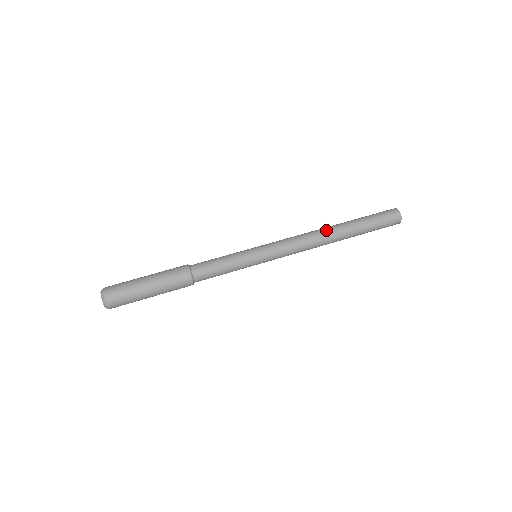
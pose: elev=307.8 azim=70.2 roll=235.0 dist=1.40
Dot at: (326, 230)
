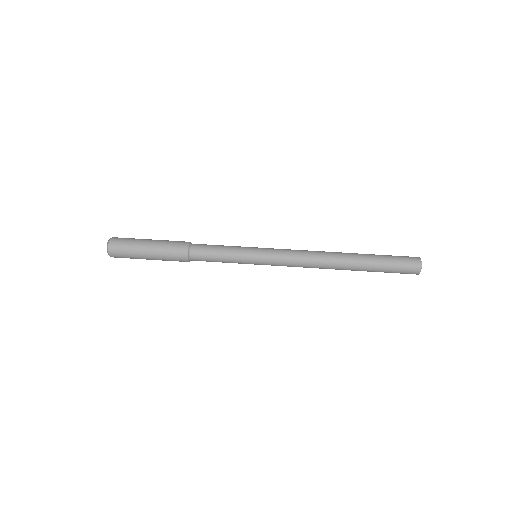
Dot at: (333, 252)
